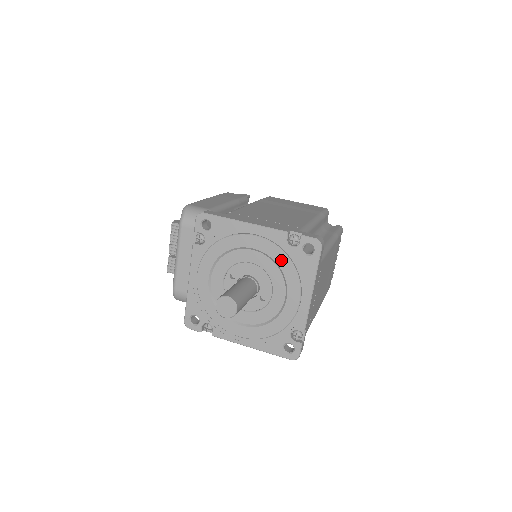
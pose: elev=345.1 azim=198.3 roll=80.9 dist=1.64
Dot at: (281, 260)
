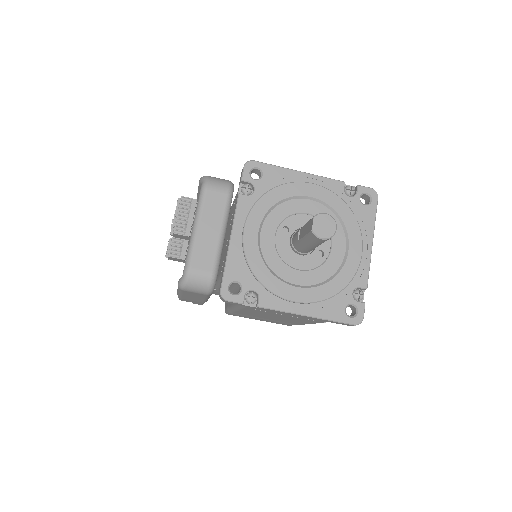
Dot at: (341, 209)
